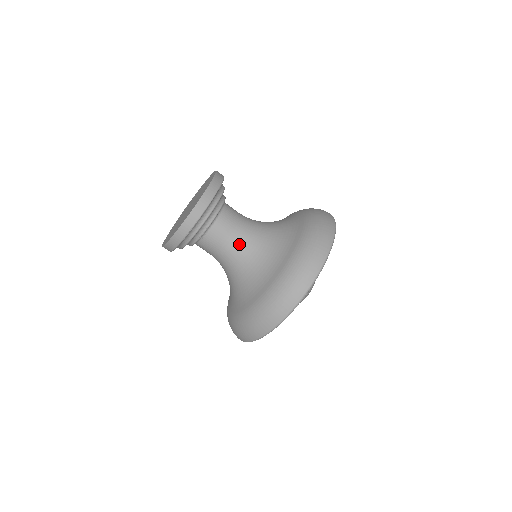
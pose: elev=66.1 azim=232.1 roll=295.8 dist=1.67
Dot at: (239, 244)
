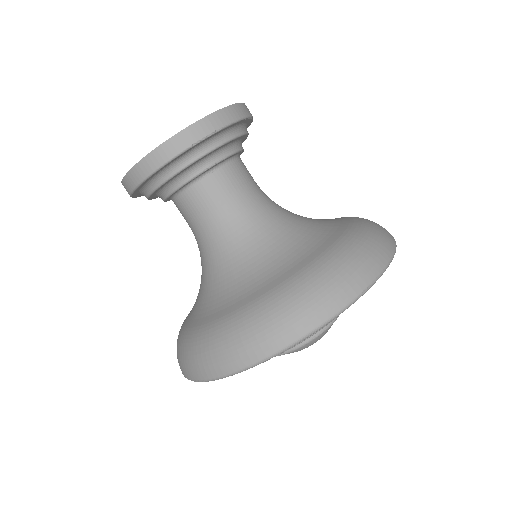
Dot at: (258, 206)
